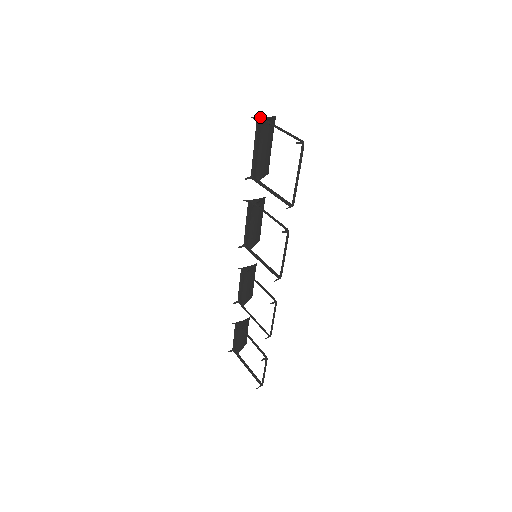
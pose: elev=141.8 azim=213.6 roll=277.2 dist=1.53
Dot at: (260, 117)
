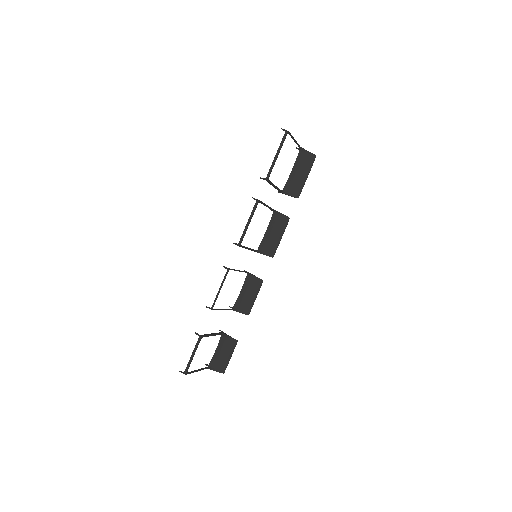
Dot at: (301, 148)
